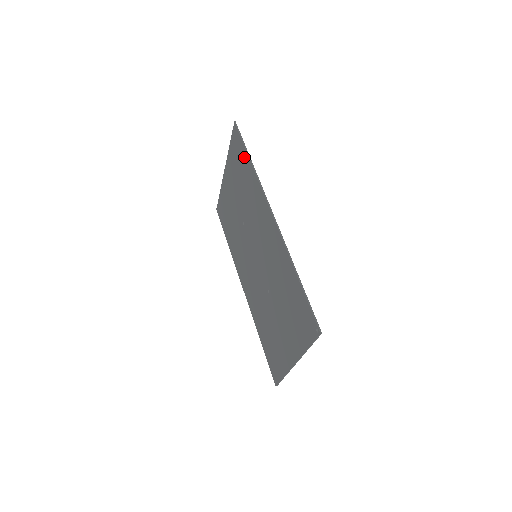
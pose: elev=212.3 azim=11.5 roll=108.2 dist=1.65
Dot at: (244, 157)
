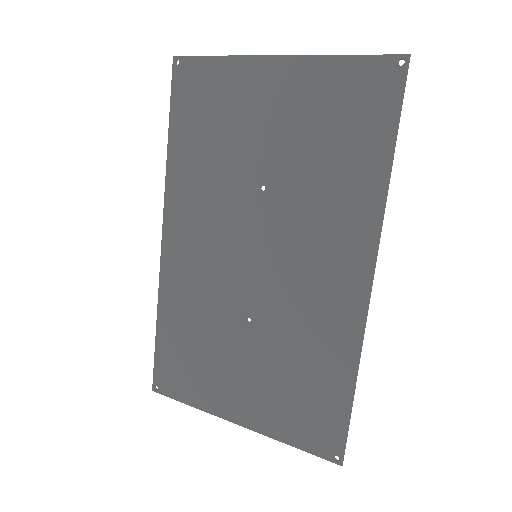
Dot at: (378, 136)
